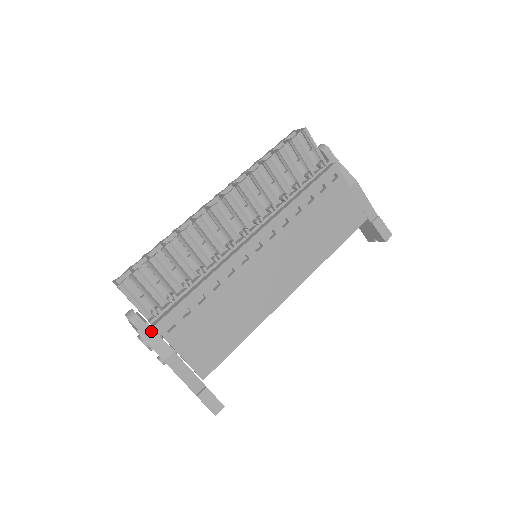
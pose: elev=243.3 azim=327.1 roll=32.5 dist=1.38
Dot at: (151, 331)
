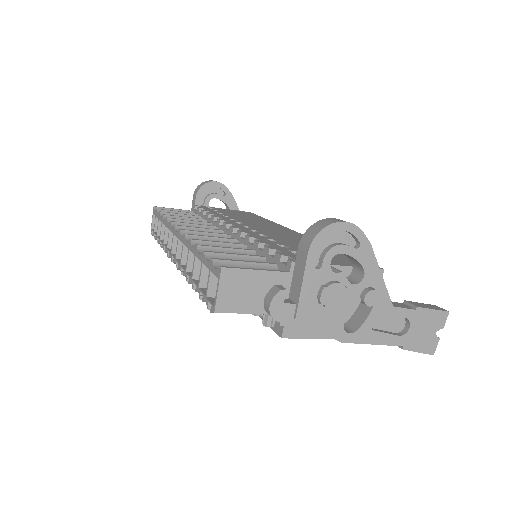
Dot at: occluded
